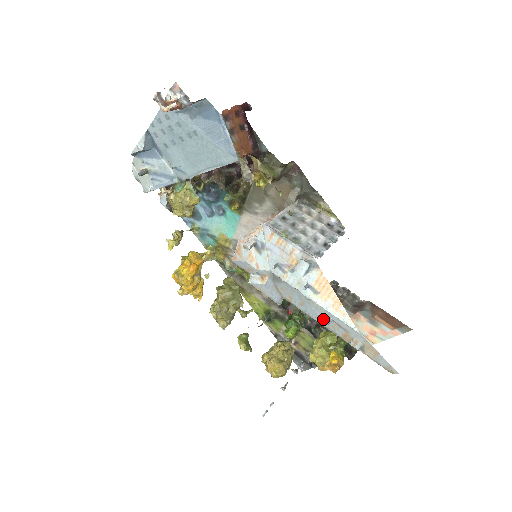
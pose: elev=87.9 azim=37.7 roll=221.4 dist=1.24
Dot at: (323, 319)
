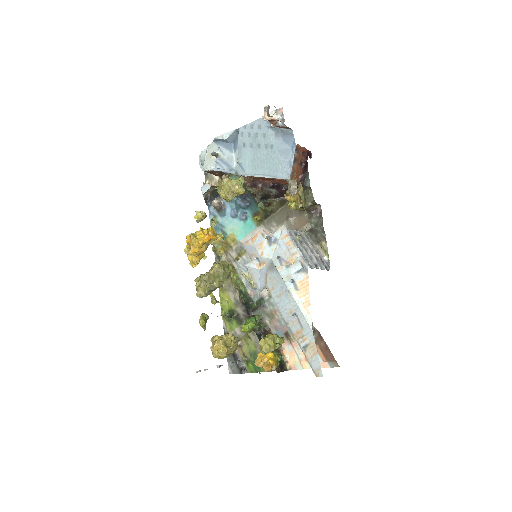
Dot at: (289, 313)
